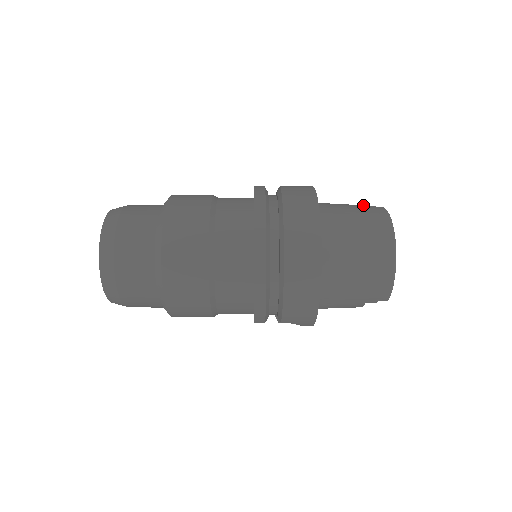
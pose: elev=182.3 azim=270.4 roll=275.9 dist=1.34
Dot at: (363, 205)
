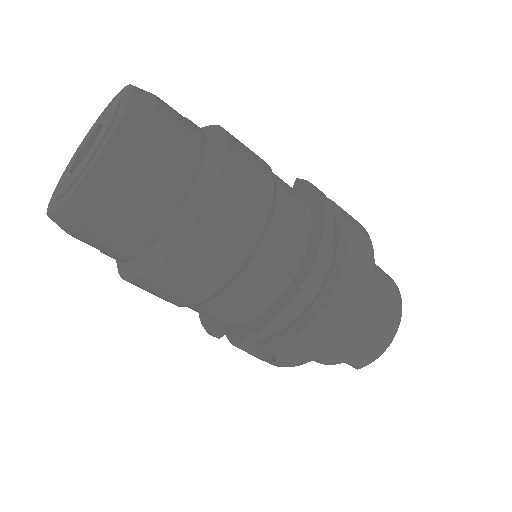
Dot at: occluded
